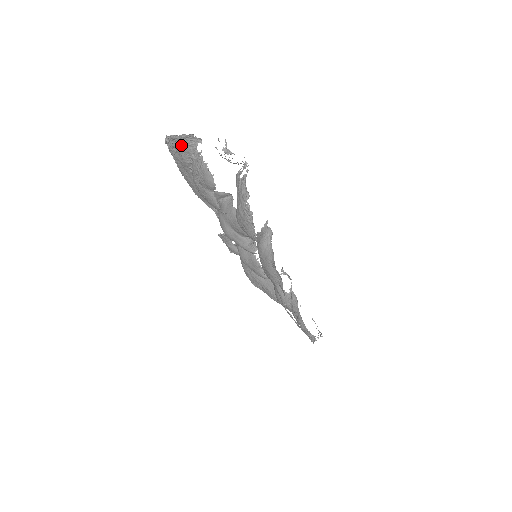
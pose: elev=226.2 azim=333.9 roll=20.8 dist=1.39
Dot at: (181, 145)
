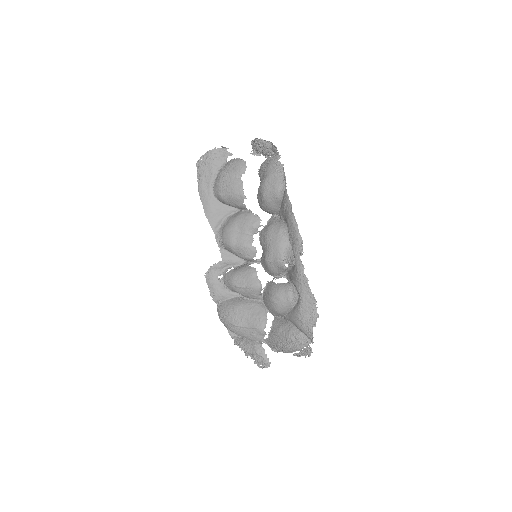
Dot at: (215, 157)
